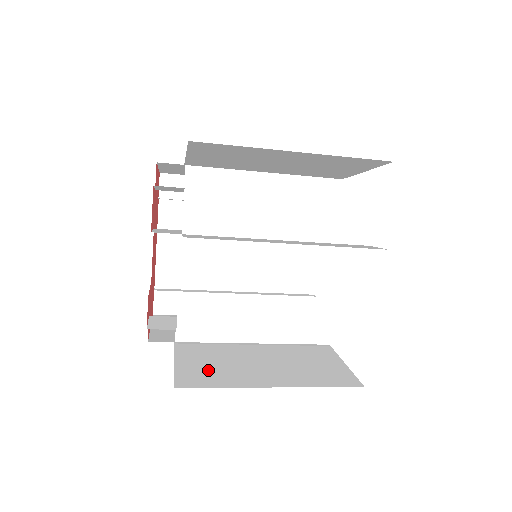
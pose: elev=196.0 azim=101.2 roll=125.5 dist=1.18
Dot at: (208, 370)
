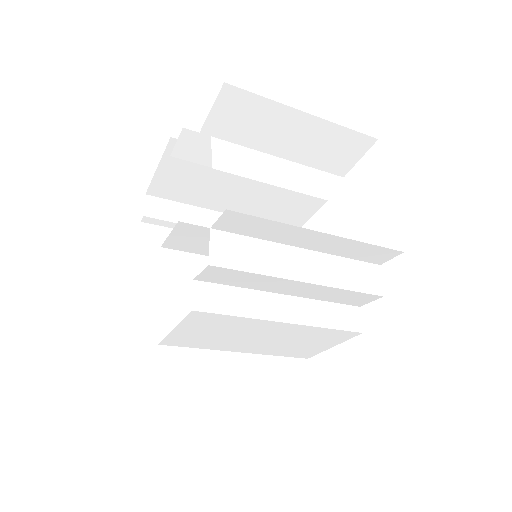
Dot at: occluded
